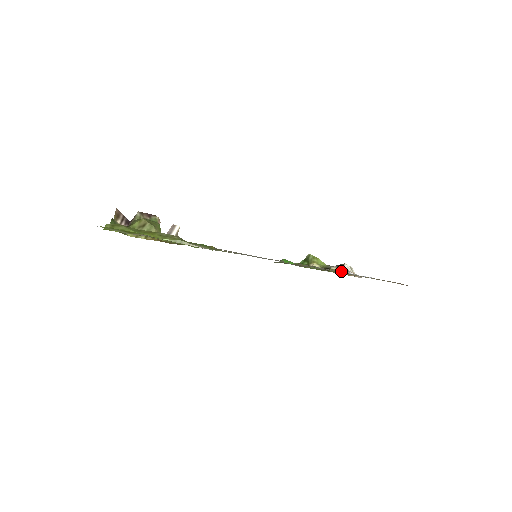
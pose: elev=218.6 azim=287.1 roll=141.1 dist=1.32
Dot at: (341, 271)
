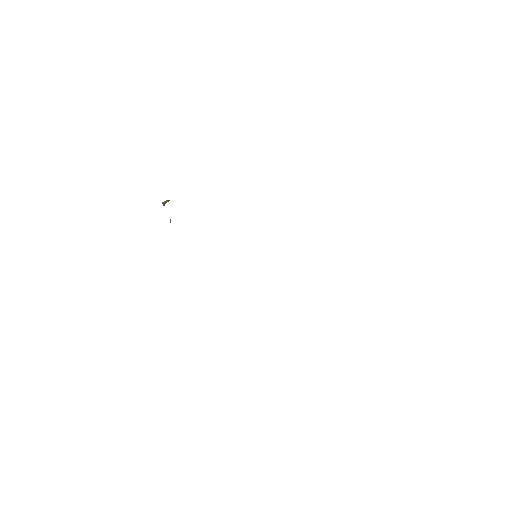
Dot at: occluded
